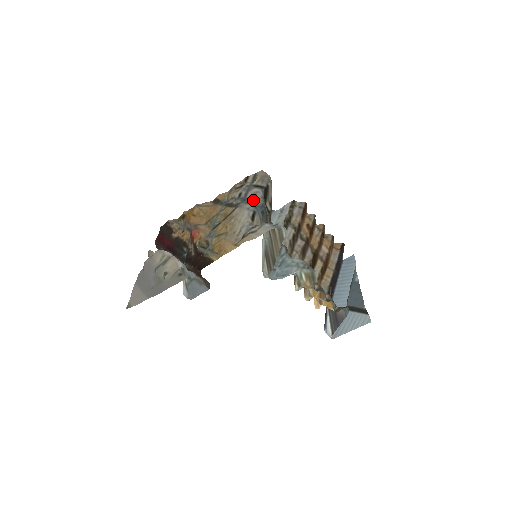
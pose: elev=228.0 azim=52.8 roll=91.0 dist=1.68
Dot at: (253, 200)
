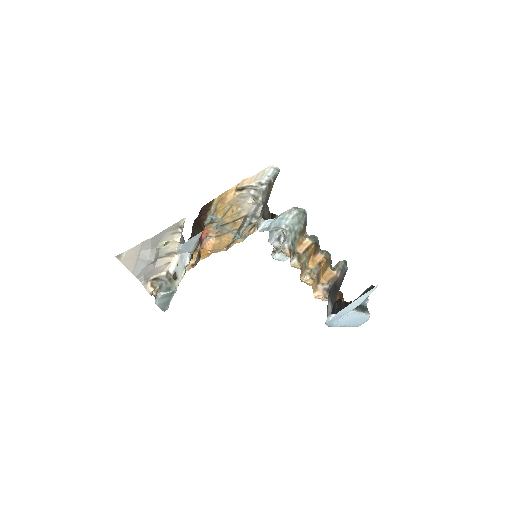
Dot at: (260, 207)
